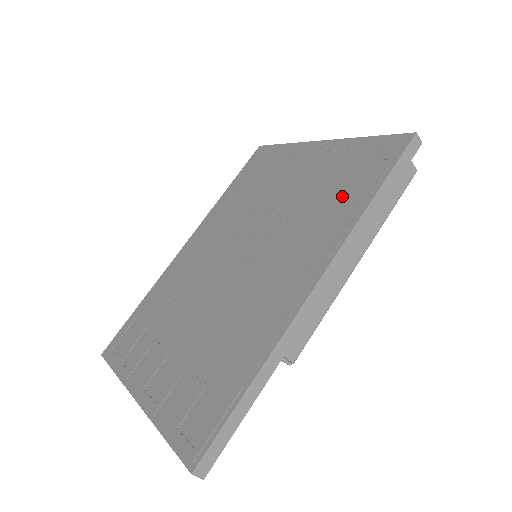
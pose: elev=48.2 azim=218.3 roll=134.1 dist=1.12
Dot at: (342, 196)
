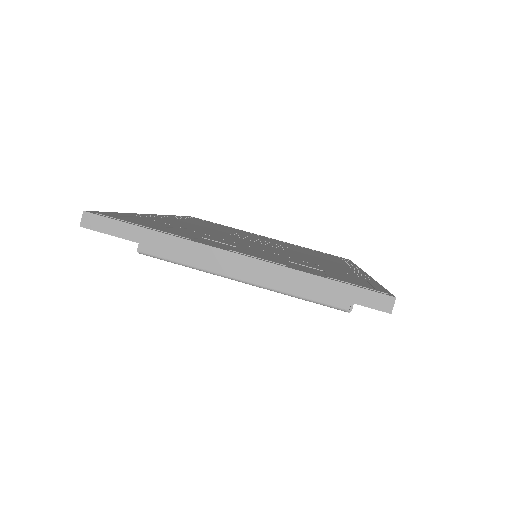
Dot at: (329, 257)
